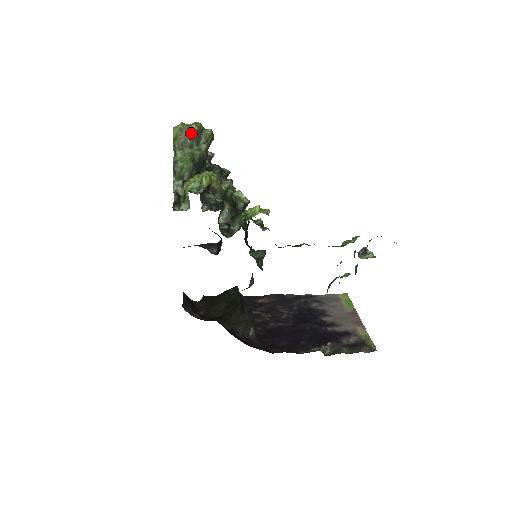
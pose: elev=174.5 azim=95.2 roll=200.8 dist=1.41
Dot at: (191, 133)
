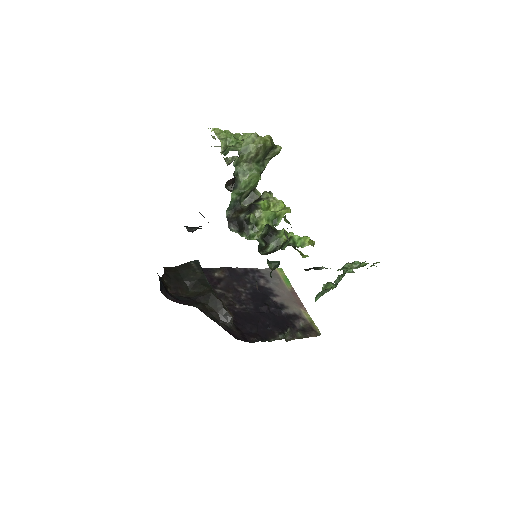
Dot at: (264, 149)
